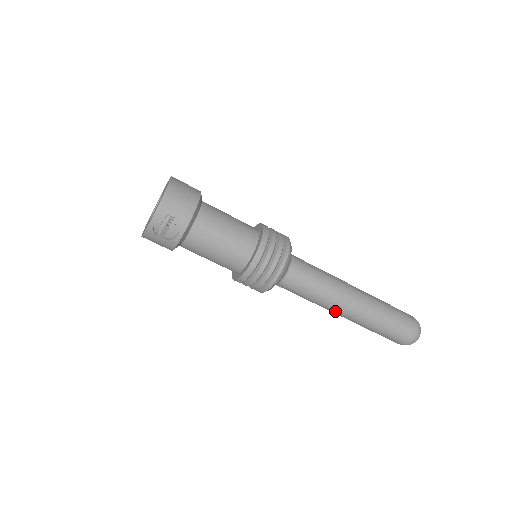
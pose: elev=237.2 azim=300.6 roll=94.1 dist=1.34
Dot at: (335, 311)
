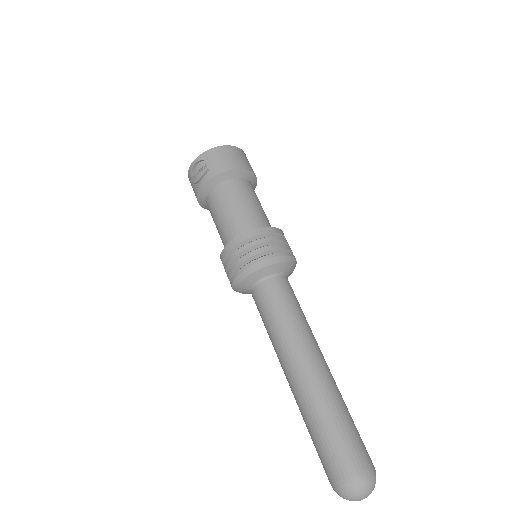
Dot at: (282, 365)
